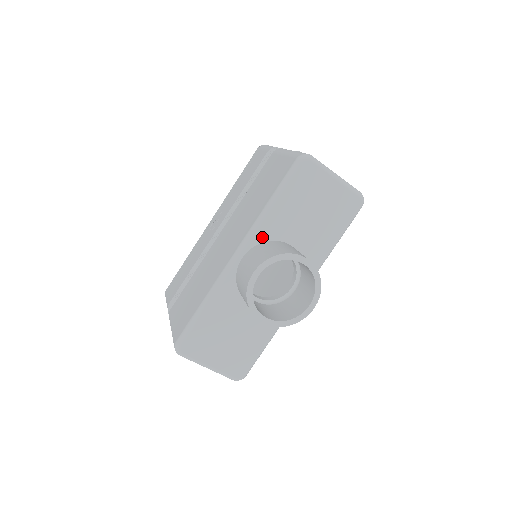
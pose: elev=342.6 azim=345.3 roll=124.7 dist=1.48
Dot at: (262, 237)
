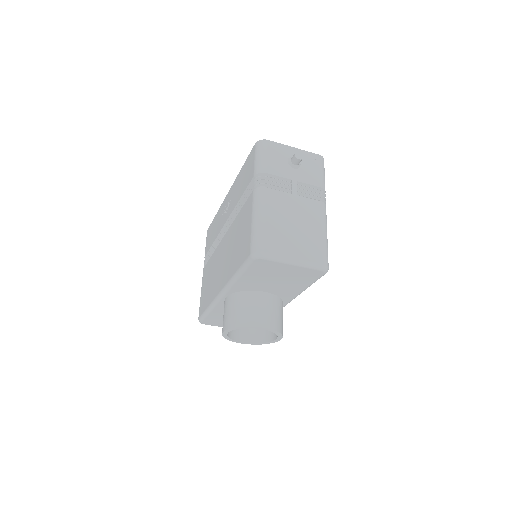
Dot at: (237, 290)
